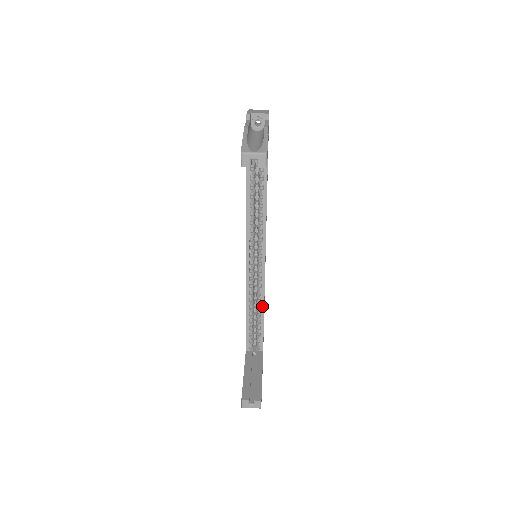
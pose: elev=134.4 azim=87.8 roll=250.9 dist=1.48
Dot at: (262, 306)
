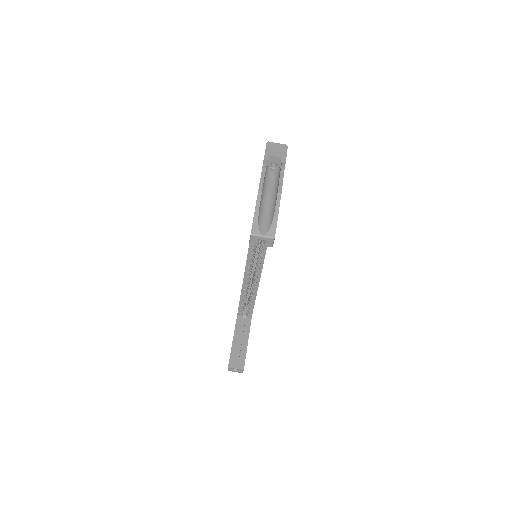
Dot at: (256, 290)
